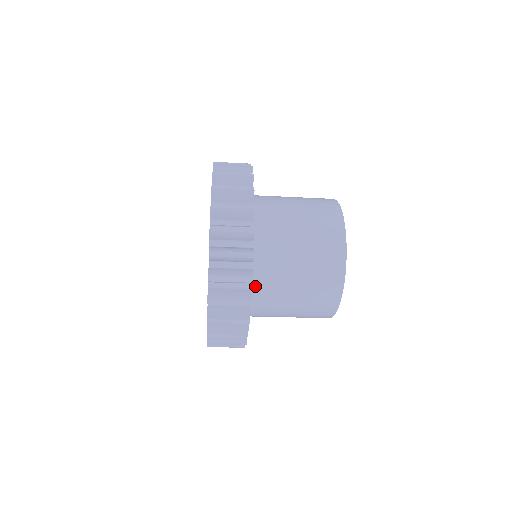
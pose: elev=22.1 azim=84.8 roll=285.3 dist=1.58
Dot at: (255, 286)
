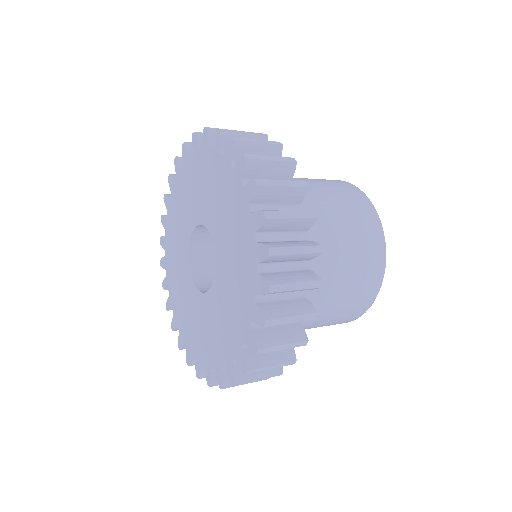
Dot at: occluded
